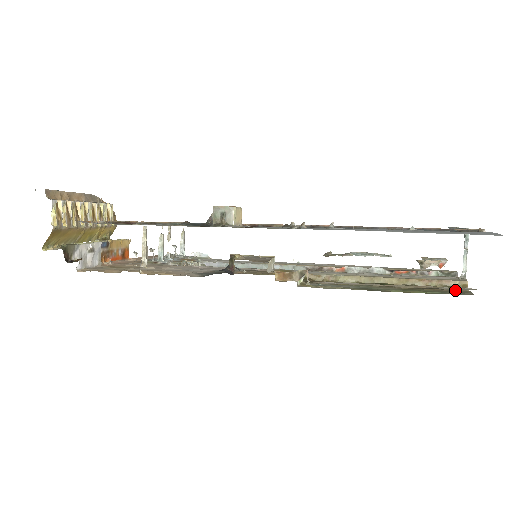
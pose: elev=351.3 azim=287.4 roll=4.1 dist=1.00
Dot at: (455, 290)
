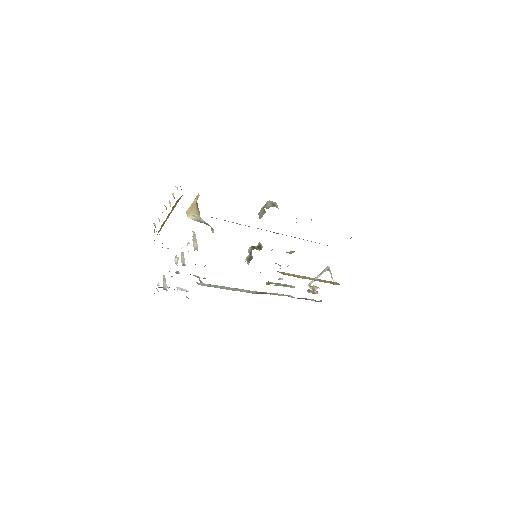
Dot at: occluded
